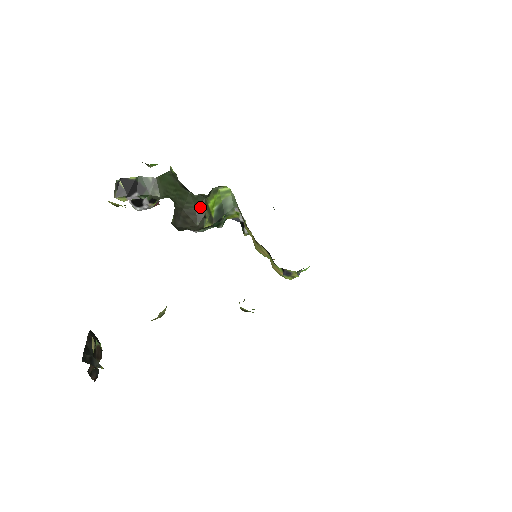
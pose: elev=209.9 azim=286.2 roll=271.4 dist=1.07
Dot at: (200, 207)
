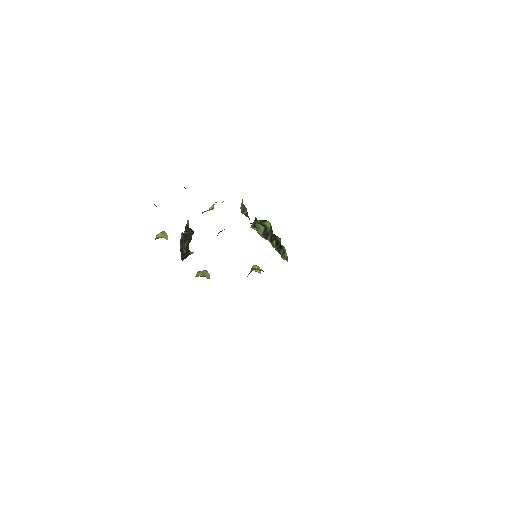
Dot at: occluded
